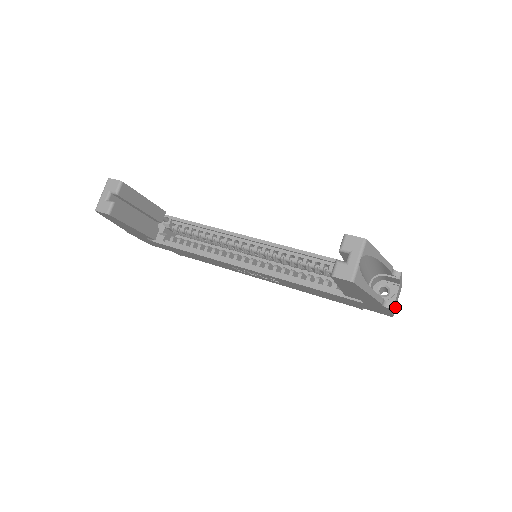
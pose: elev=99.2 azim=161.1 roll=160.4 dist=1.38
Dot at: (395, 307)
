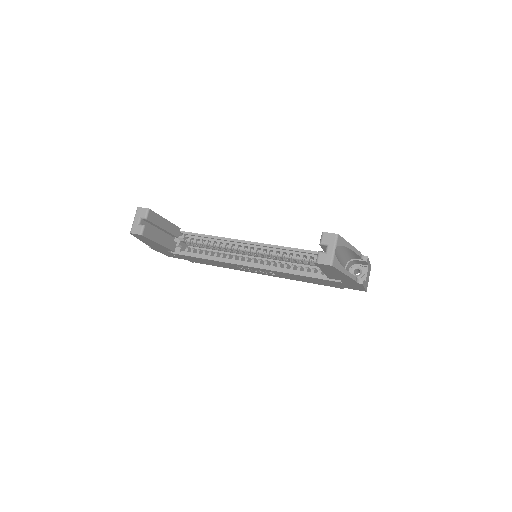
Dot at: (367, 284)
